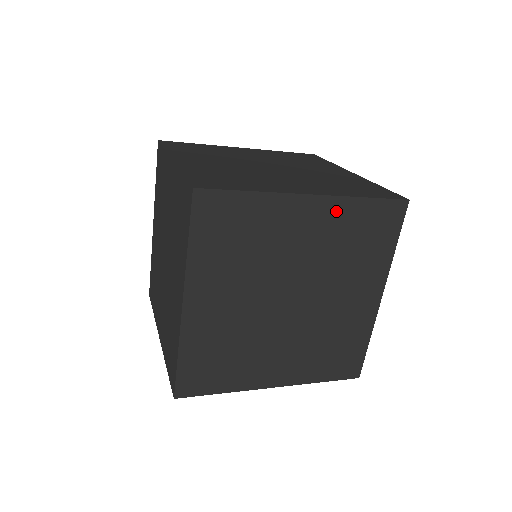
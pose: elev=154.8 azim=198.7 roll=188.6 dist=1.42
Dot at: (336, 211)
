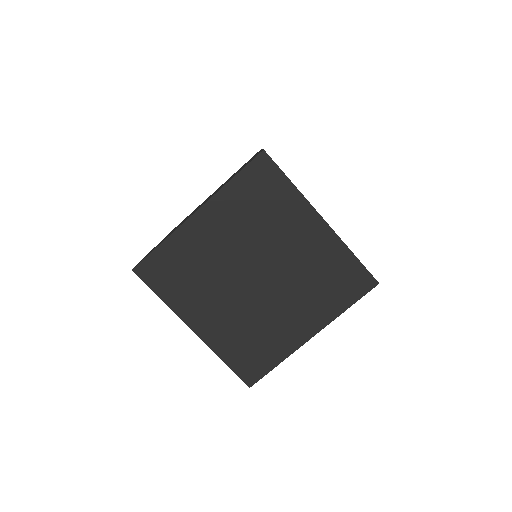
Dot at: (222, 205)
